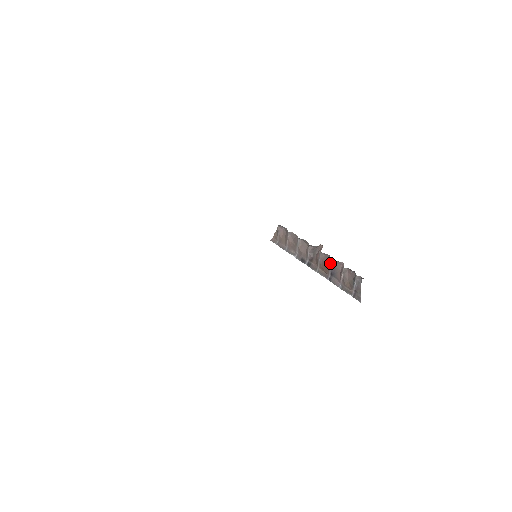
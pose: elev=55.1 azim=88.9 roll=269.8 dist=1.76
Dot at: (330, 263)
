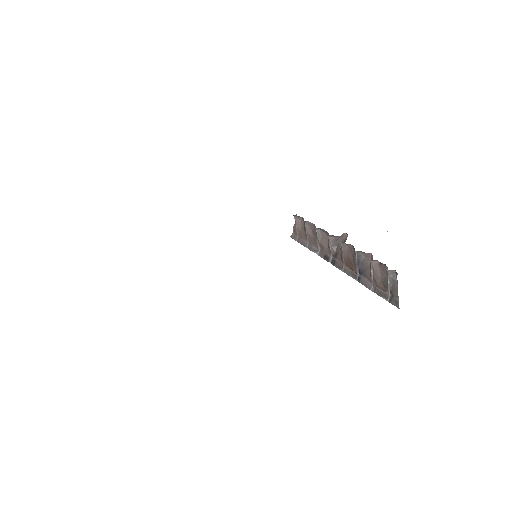
Dot at: (355, 256)
